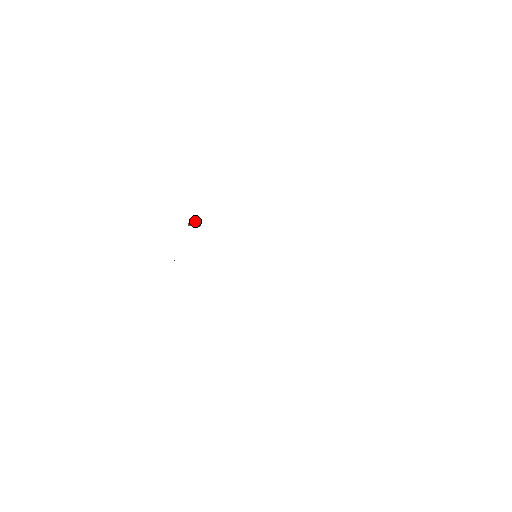
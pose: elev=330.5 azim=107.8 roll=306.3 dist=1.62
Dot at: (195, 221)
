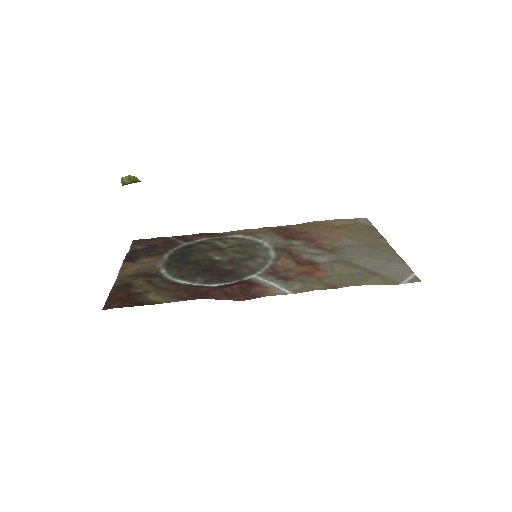
Dot at: (130, 179)
